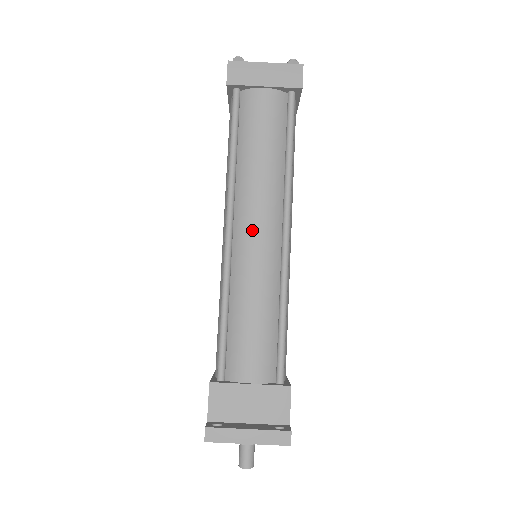
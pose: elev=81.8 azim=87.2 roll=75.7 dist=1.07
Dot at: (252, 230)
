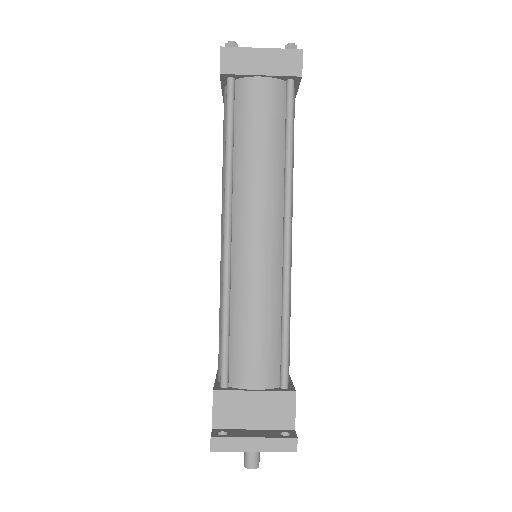
Dot at: (252, 233)
